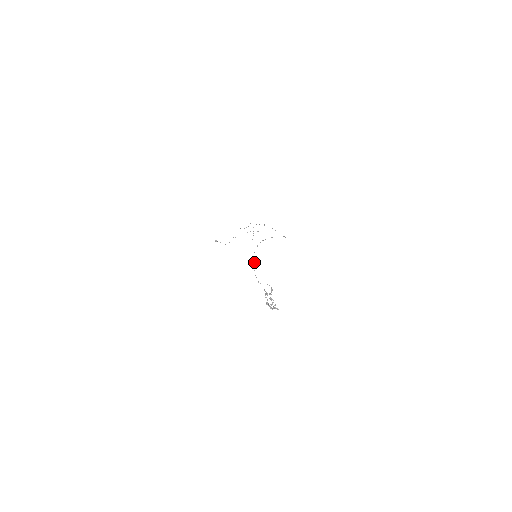
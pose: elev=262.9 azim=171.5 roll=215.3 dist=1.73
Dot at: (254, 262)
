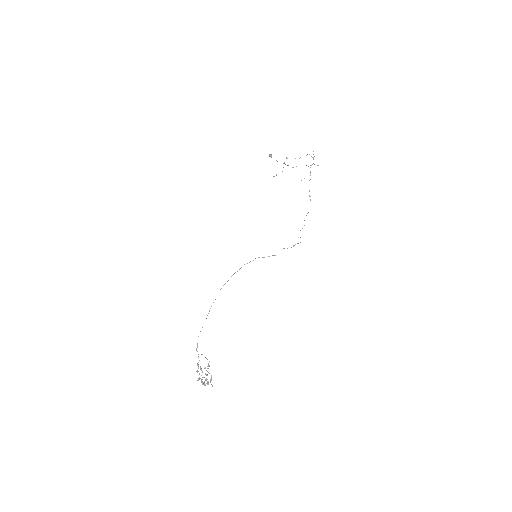
Dot at: (209, 311)
